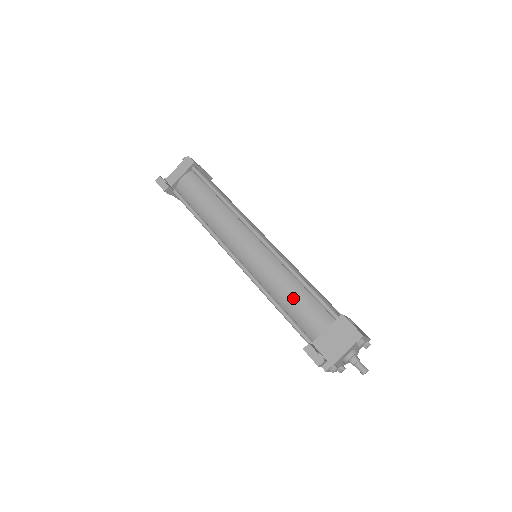
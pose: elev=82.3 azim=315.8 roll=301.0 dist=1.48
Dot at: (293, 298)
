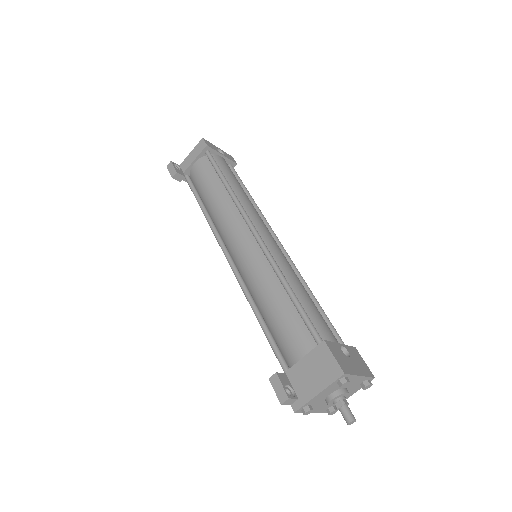
Dot at: (276, 312)
